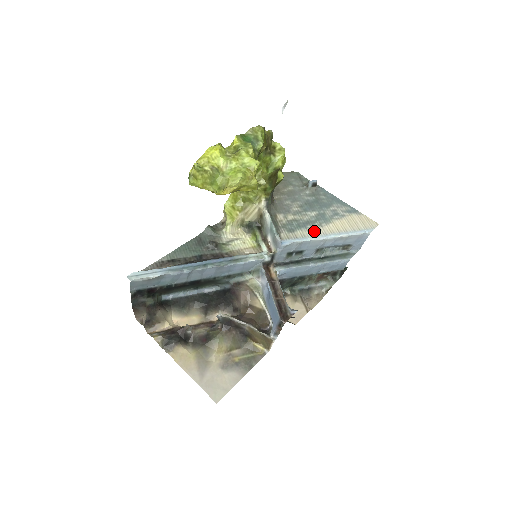
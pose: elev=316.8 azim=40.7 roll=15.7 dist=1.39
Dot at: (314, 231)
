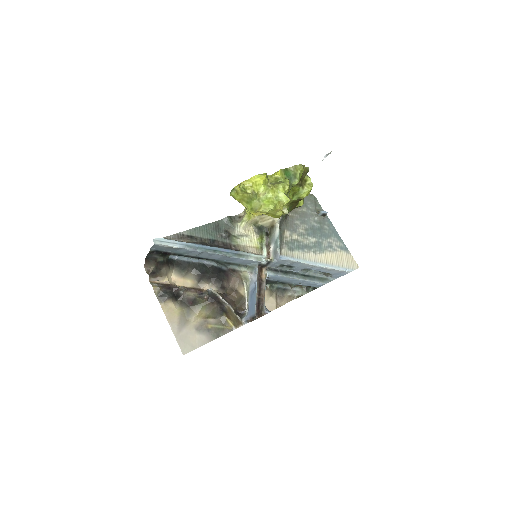
Dot at: (308, 256)
